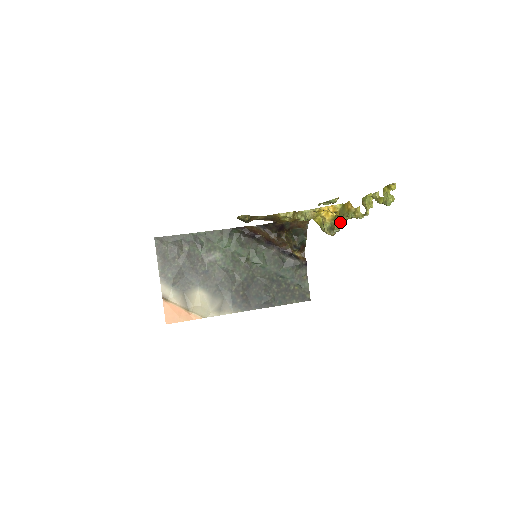
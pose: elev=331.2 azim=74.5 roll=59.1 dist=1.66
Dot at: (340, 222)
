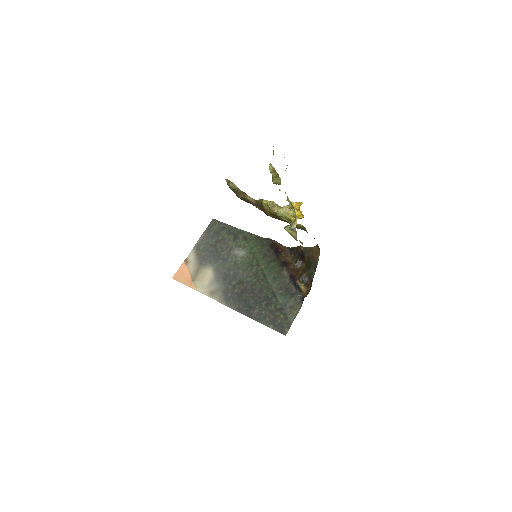
Dot at: (296, 218)
